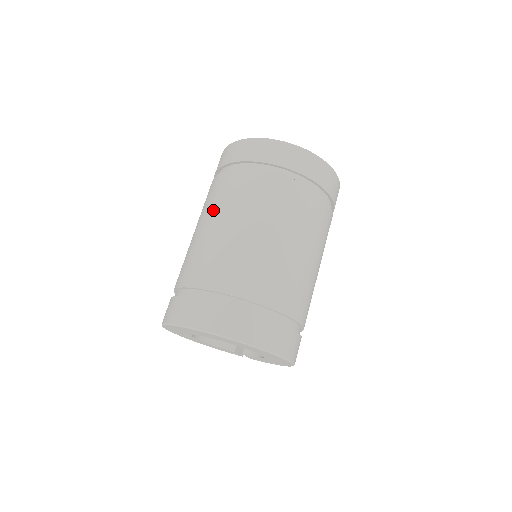
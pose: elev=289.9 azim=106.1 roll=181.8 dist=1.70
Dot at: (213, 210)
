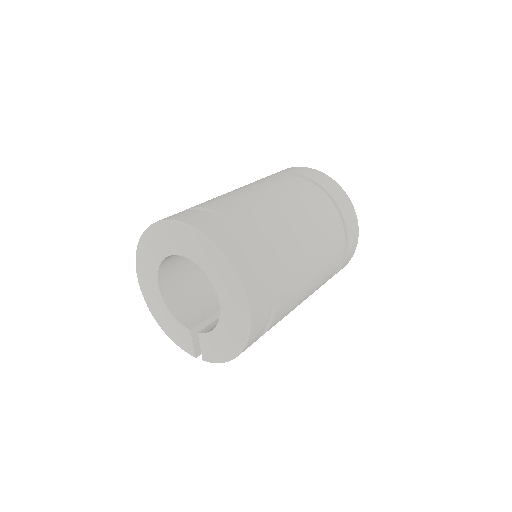
Dot at: occluded
